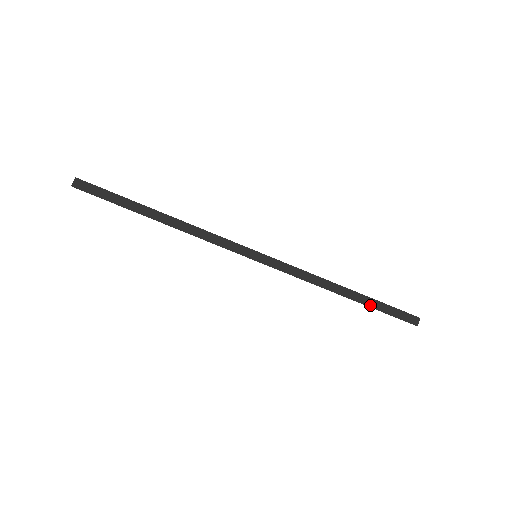
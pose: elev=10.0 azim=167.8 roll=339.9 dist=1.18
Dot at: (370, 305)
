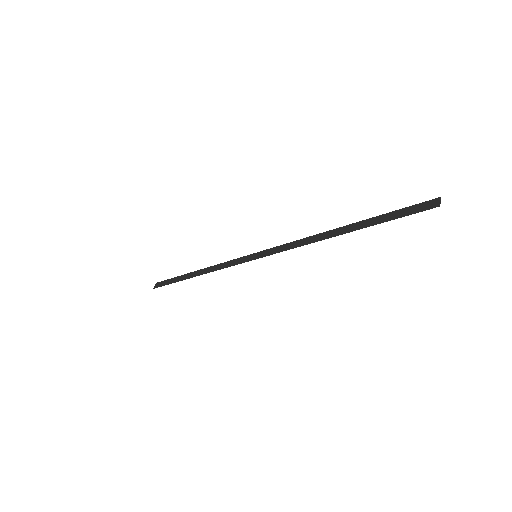
Dot at: (369, 225)
